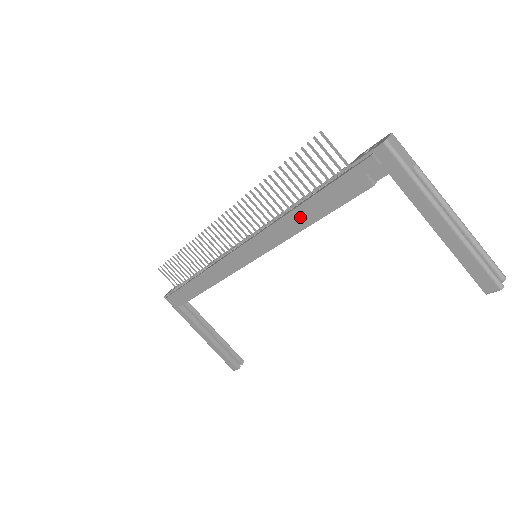
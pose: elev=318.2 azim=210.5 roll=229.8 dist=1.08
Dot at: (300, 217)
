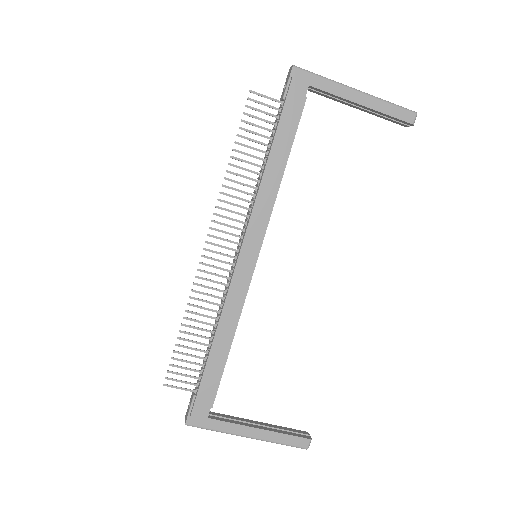
Dot at: (274, 168)
